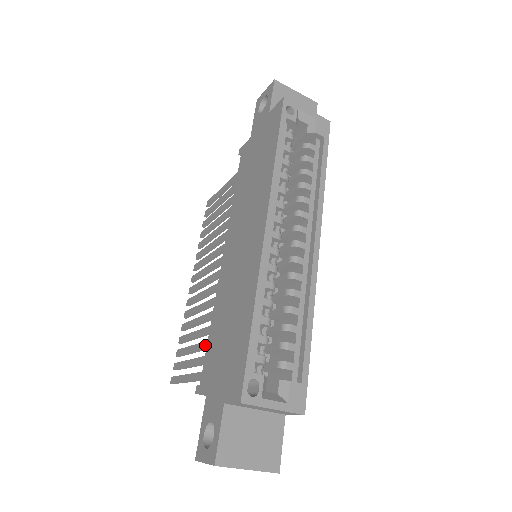
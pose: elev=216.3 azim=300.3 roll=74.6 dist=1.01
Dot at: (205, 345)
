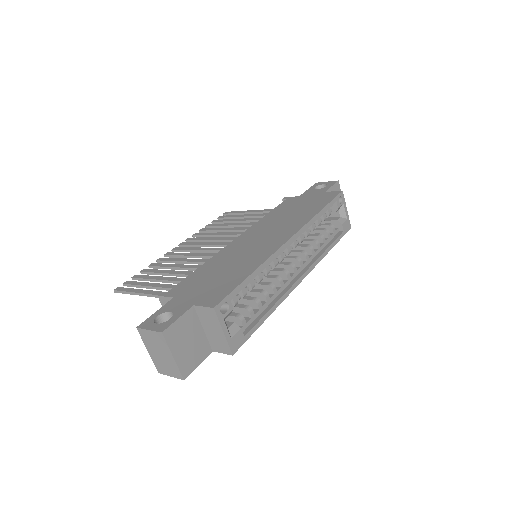
Dot at: (177, 279)
